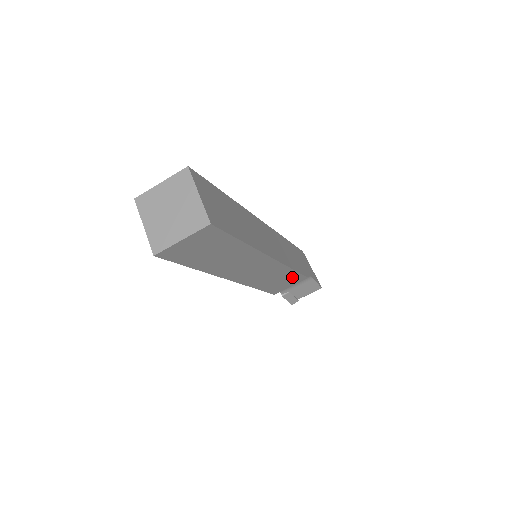
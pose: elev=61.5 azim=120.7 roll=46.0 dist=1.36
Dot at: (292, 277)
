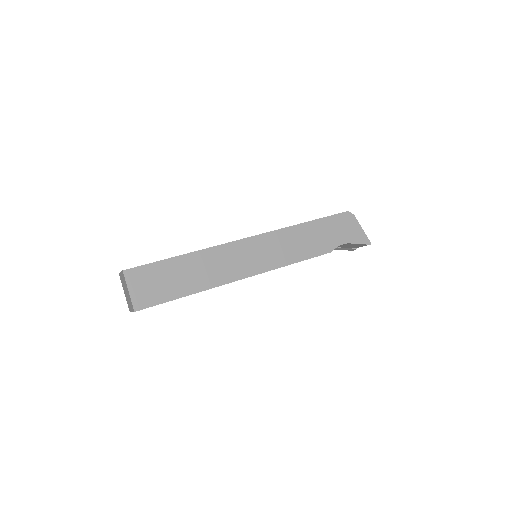
Dot at: occluded
